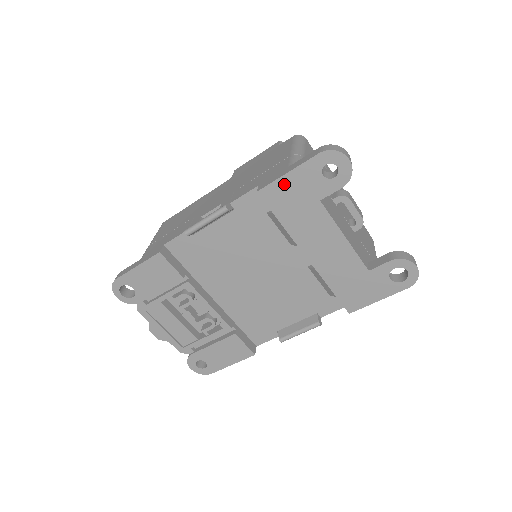
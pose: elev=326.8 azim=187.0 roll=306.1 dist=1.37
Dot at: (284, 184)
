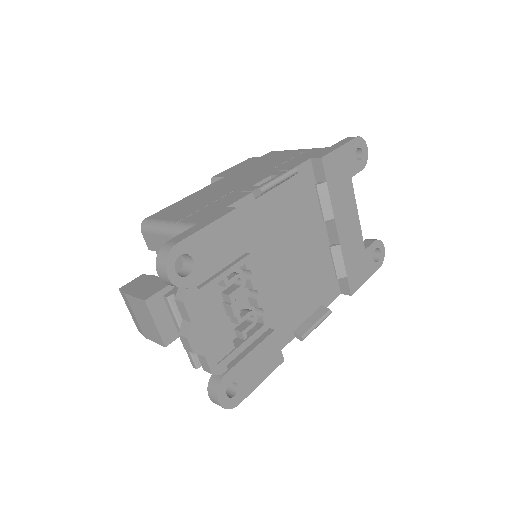
Dot at: (337, 156)
